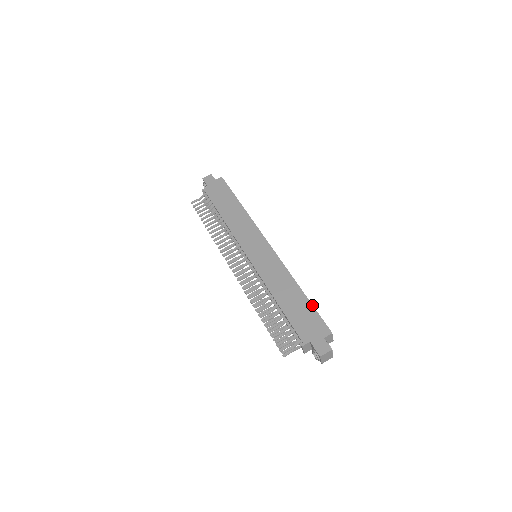
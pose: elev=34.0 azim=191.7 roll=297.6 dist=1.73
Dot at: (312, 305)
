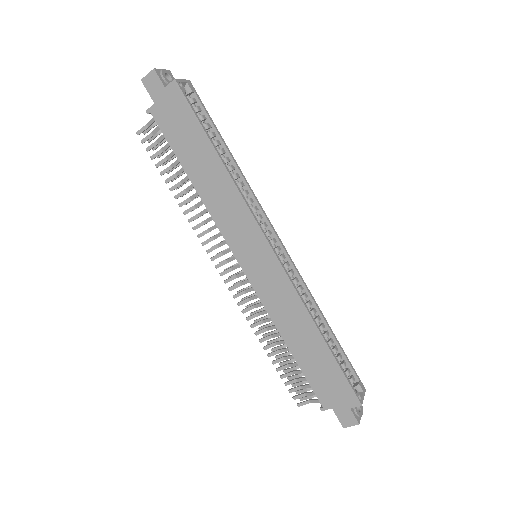
Dot at: (337, 364)
